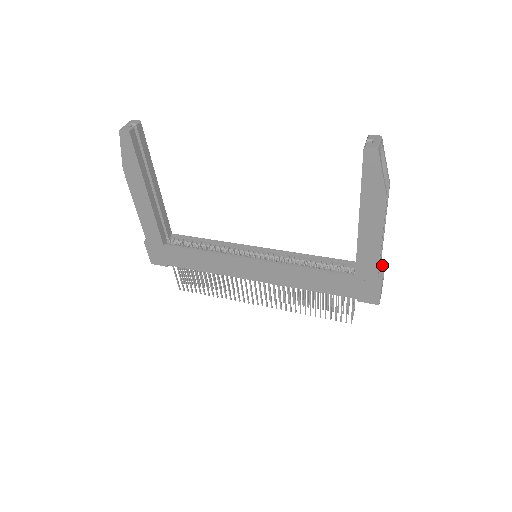
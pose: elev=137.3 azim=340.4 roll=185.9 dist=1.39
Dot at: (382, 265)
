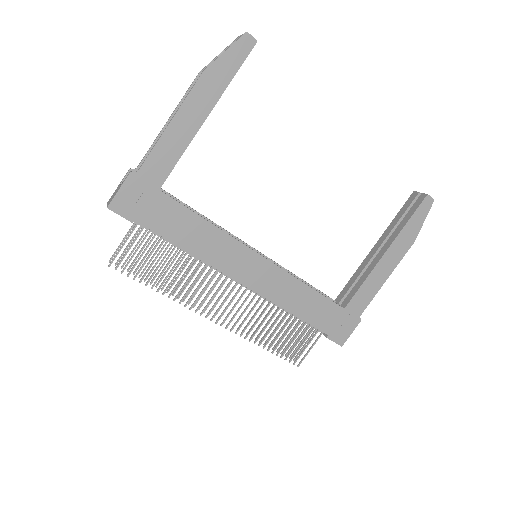
Dot at: occluded
